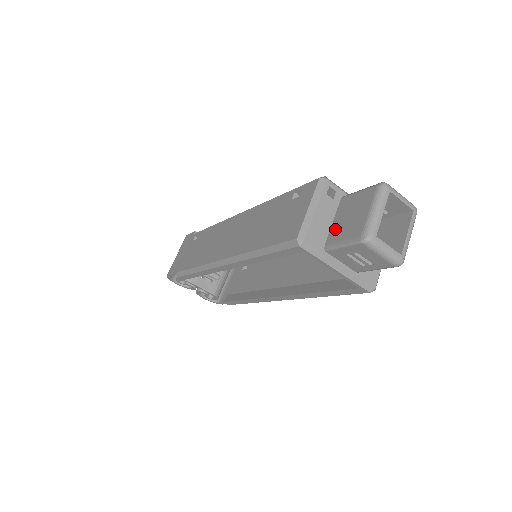
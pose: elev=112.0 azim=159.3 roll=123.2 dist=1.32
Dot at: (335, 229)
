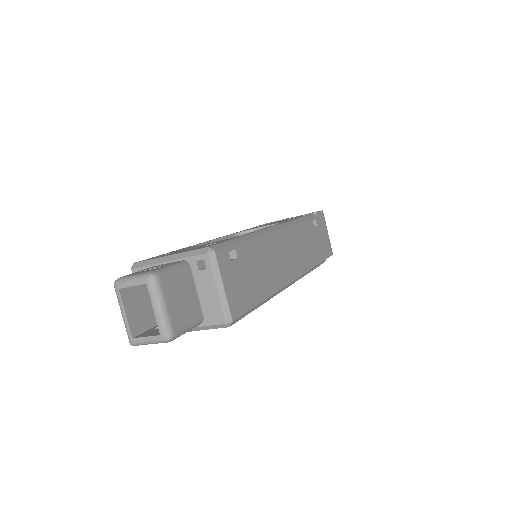
Dot at: occluded
